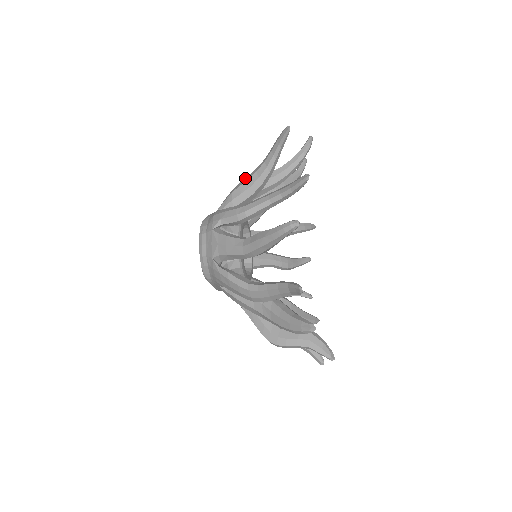
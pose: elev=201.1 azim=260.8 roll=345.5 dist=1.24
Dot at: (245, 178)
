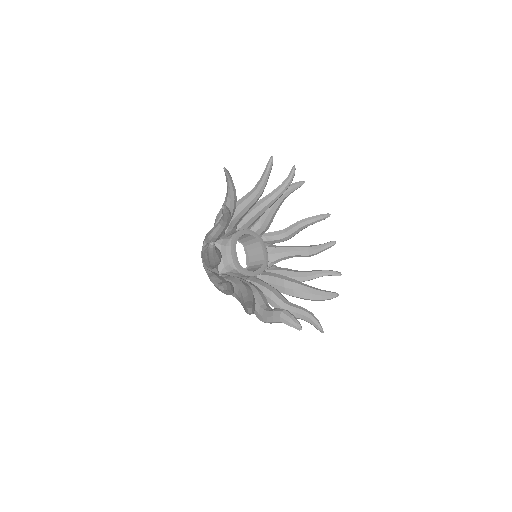
Dot at: occluded
